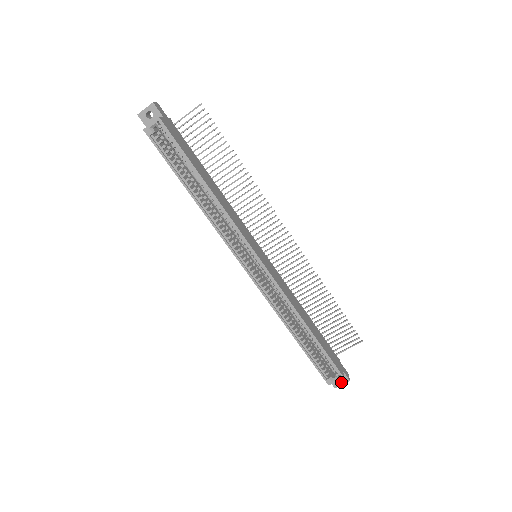
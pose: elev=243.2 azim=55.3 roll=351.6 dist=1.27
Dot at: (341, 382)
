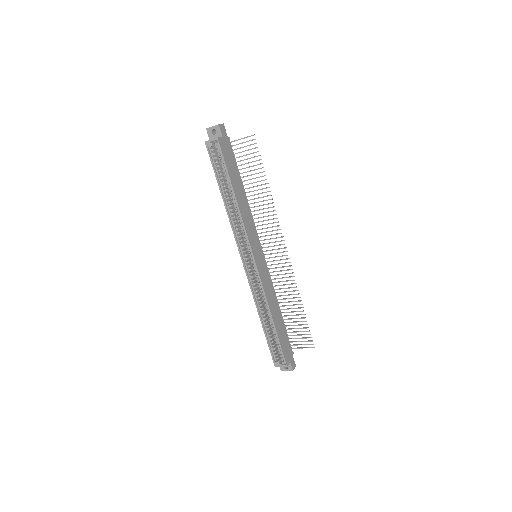
Dot at: (286, 369)
